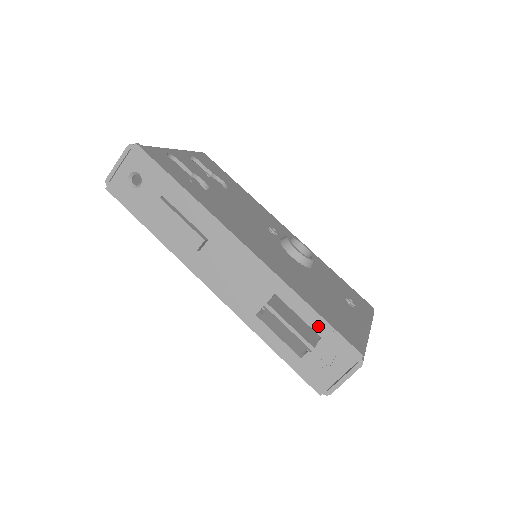
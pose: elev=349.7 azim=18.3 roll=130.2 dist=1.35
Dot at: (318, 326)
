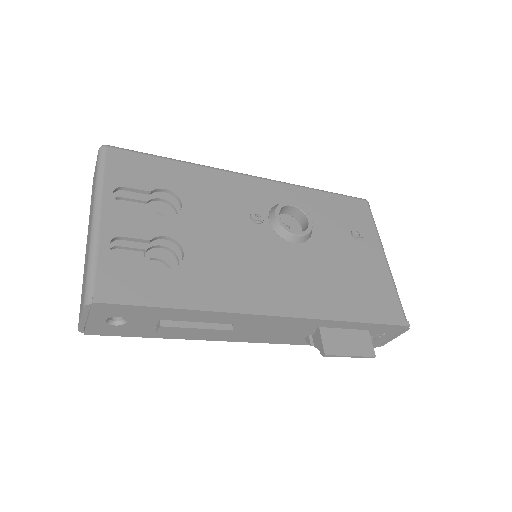
Dot at: (366, 327)
